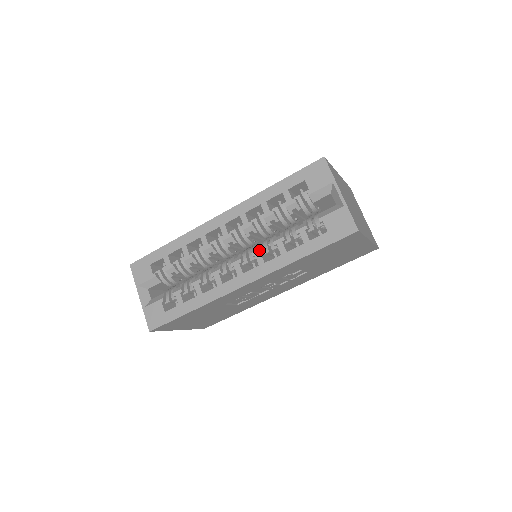
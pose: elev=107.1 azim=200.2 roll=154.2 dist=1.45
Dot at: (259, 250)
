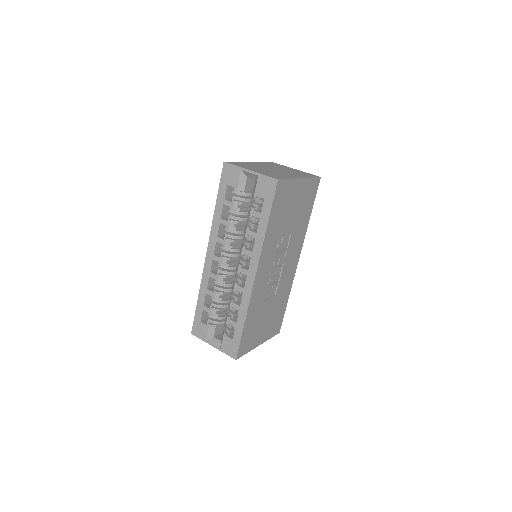
Dot at: (243, 248)
